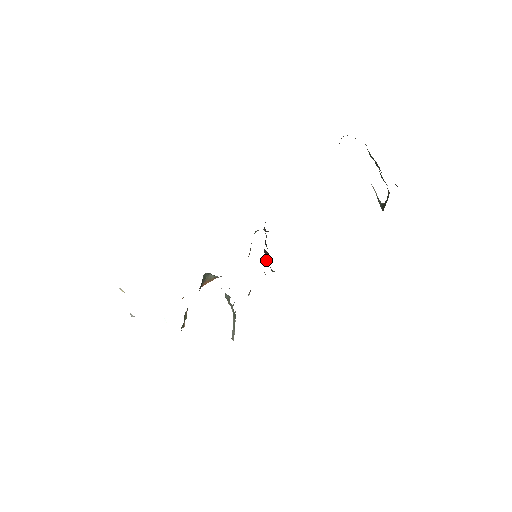
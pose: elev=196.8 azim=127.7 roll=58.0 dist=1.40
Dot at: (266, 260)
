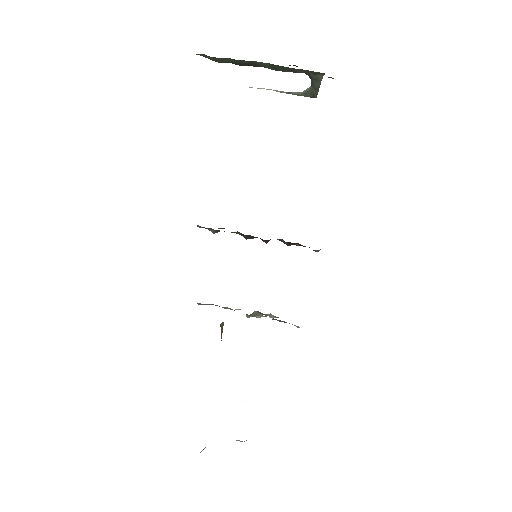
Dot at: (289, 244)
